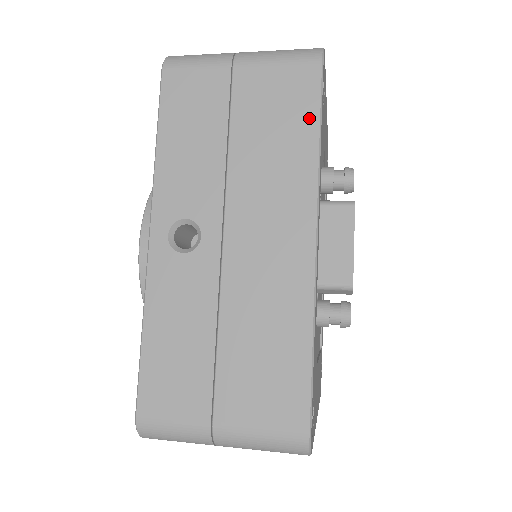
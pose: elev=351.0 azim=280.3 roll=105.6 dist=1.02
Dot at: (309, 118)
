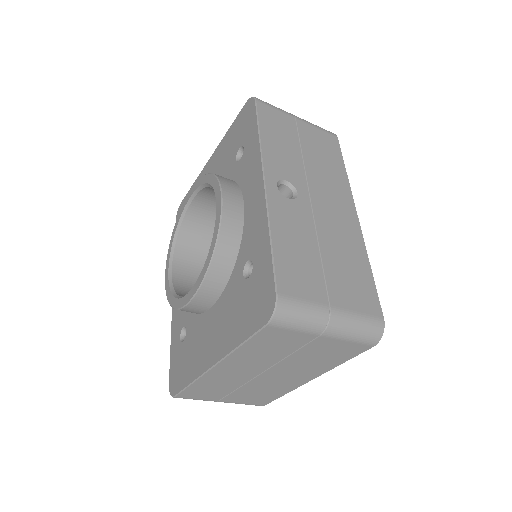
Dot at: (339, 158)
